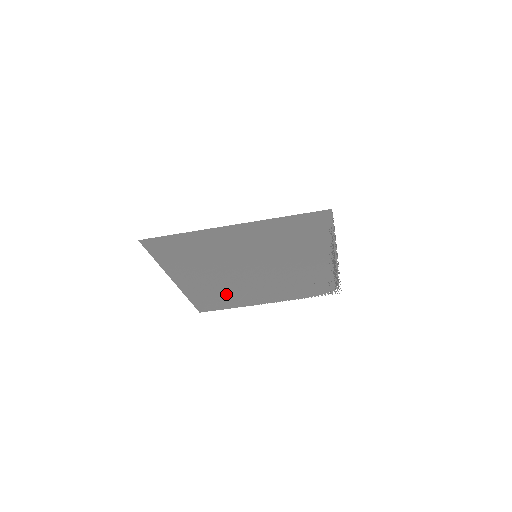
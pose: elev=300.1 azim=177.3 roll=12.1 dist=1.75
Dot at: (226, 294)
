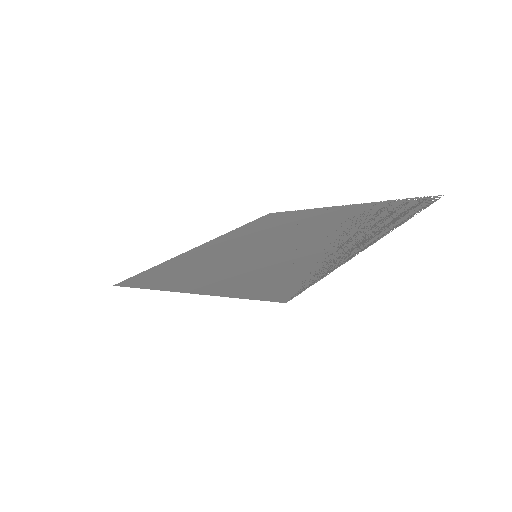
Dot at: (275, 223)
